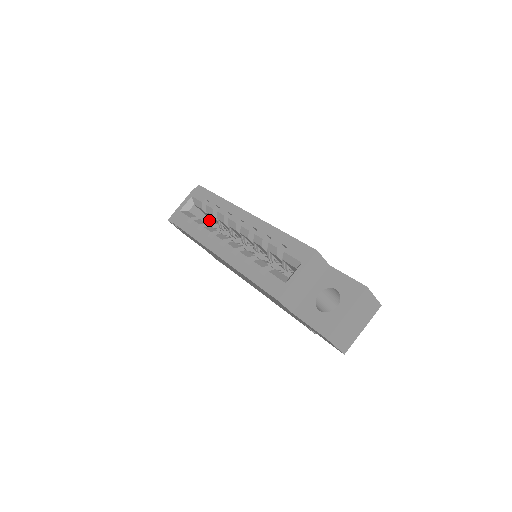
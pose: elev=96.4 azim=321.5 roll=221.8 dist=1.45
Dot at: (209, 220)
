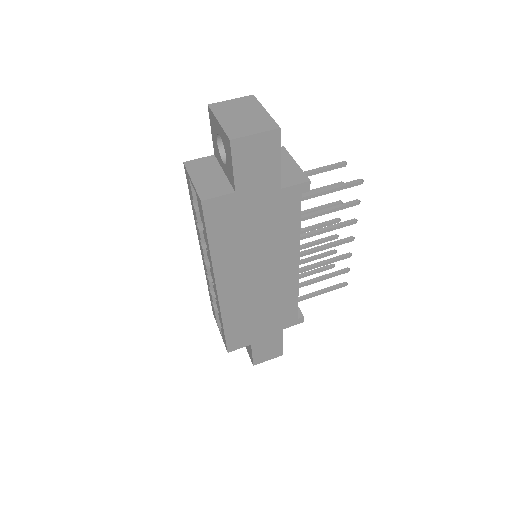
Dot at: occluded
